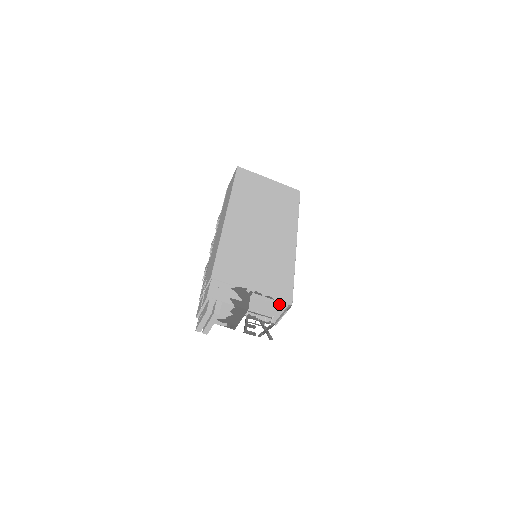
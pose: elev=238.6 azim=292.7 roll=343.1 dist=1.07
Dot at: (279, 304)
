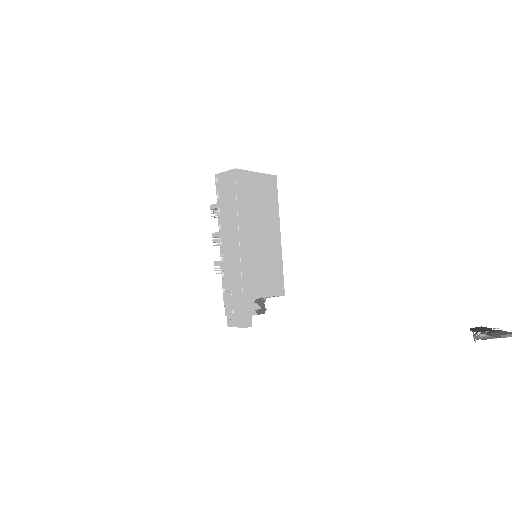
Dot at: occluded
